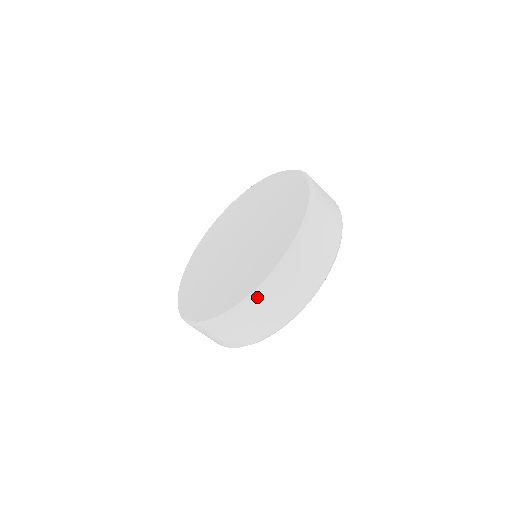
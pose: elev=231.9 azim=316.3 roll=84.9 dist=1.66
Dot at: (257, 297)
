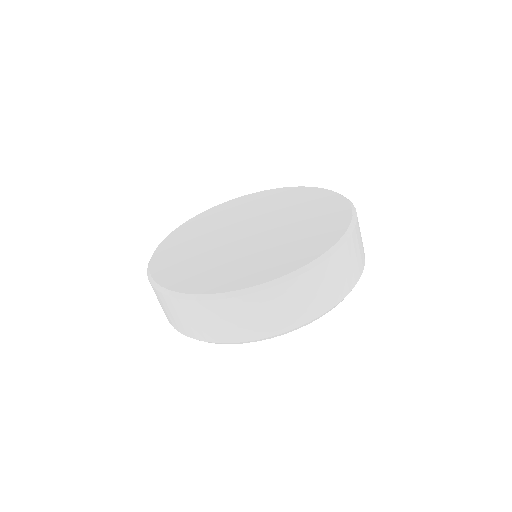
Dot at: (308, 273)
